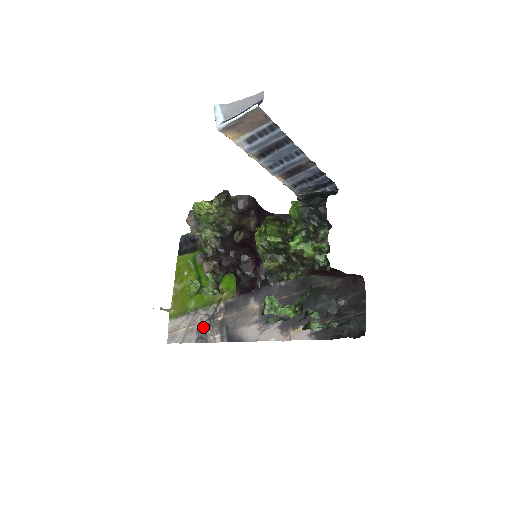
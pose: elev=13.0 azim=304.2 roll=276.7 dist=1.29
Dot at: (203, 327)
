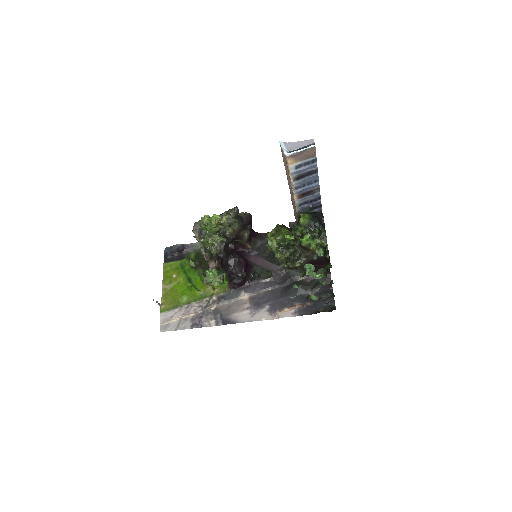
Dot at: (197, 316)
